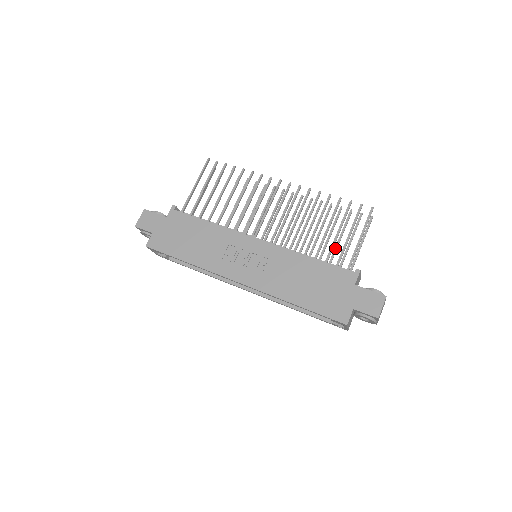
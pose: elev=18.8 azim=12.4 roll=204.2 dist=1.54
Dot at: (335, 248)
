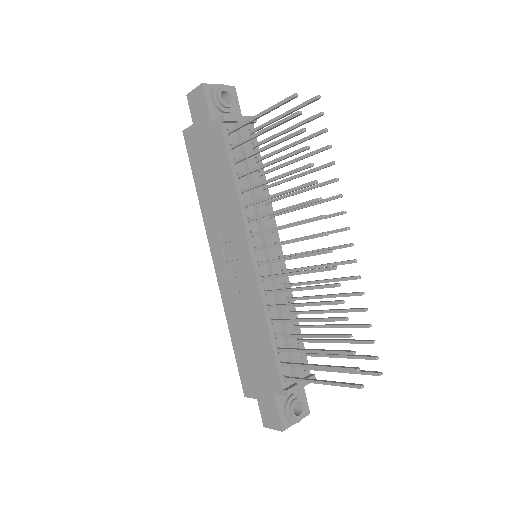
Dot at: (321, 340)
